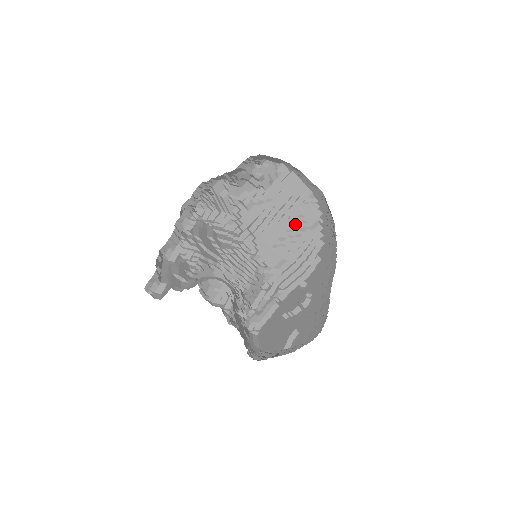
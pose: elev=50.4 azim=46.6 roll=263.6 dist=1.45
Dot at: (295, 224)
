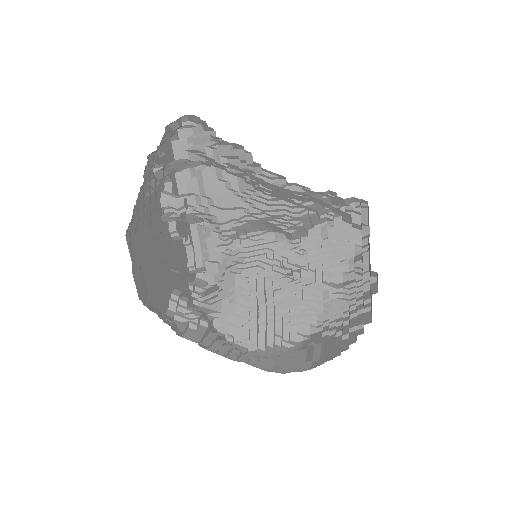
Dot at: occluded
